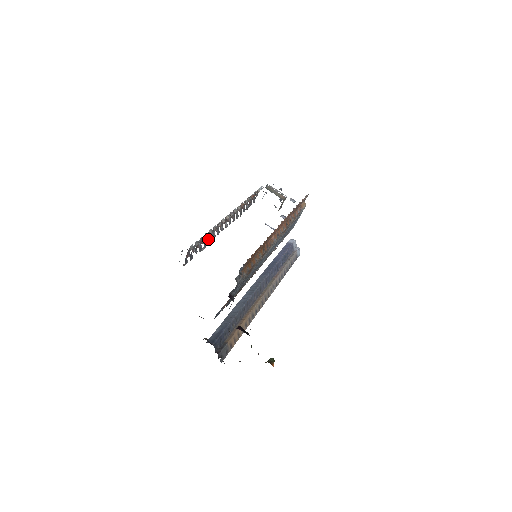
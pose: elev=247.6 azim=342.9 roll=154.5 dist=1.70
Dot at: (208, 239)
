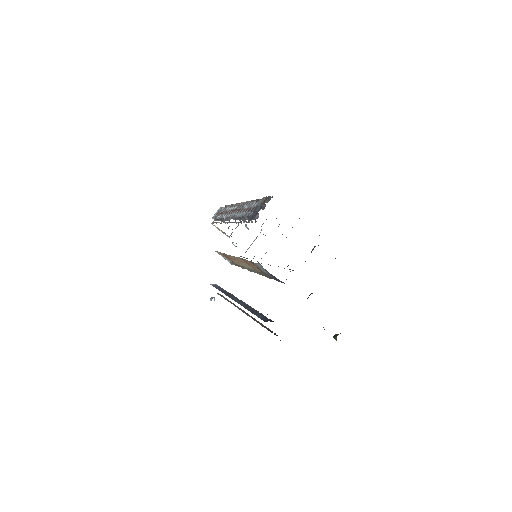
Dot at: occluded
